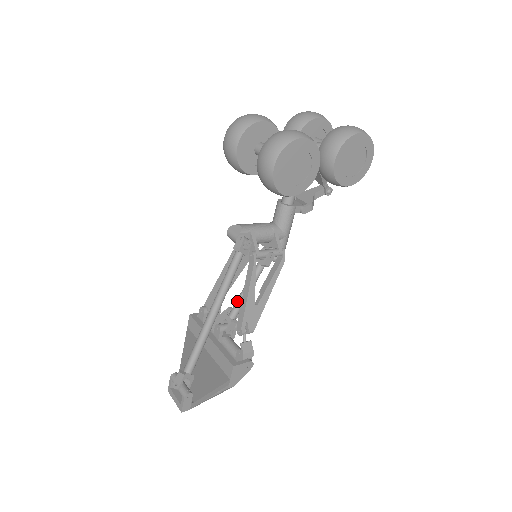
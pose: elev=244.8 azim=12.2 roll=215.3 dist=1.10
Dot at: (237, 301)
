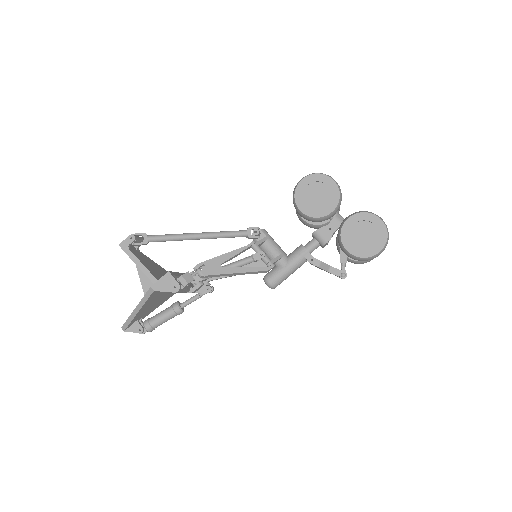
Dot at: occluded
